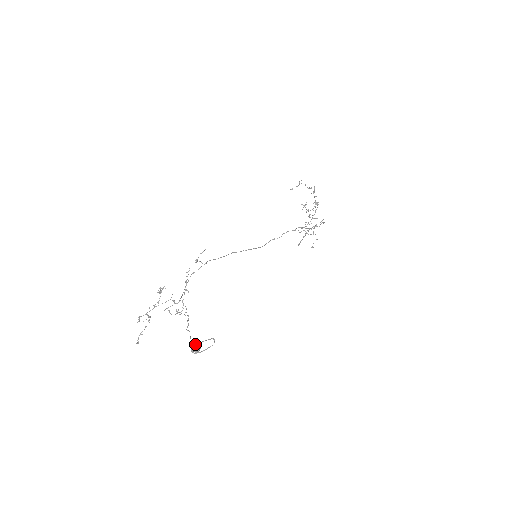
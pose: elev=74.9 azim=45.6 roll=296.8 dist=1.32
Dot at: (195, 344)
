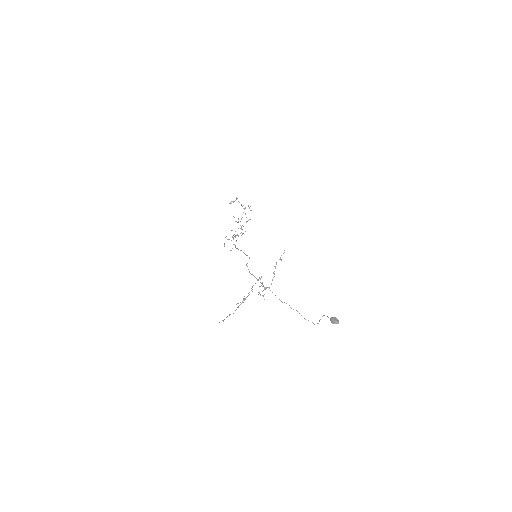
Dot at: (335, 318)
